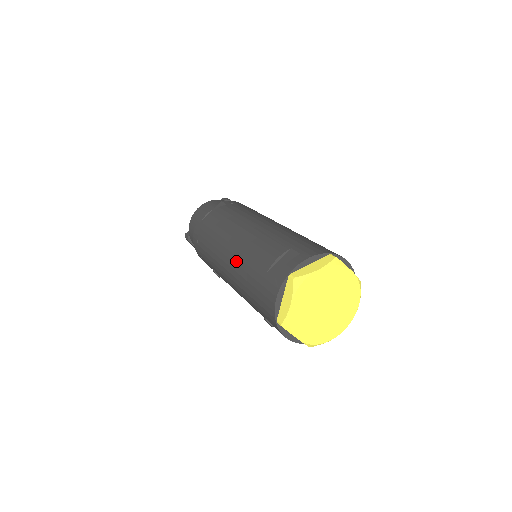
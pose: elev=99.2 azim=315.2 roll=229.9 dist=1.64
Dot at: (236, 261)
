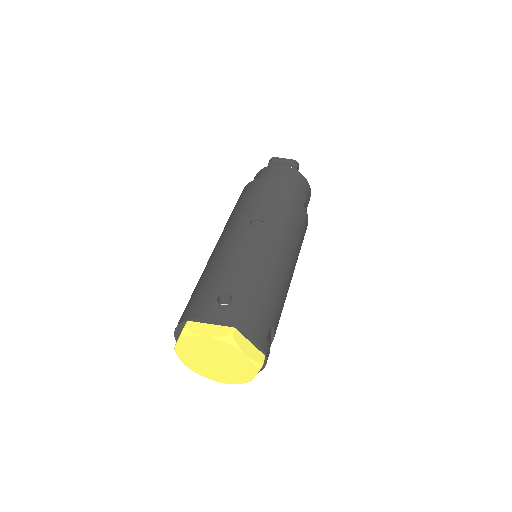
Dot at: occluded
